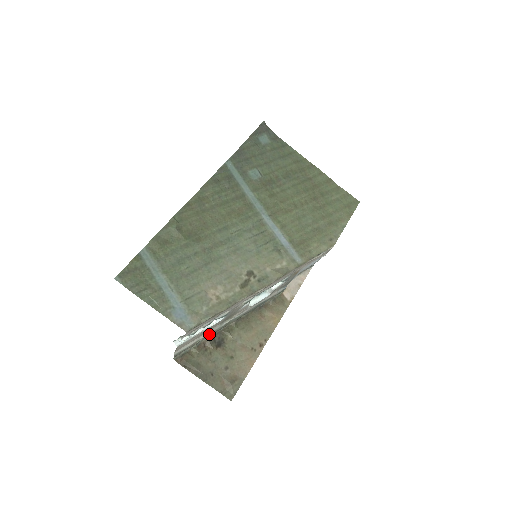
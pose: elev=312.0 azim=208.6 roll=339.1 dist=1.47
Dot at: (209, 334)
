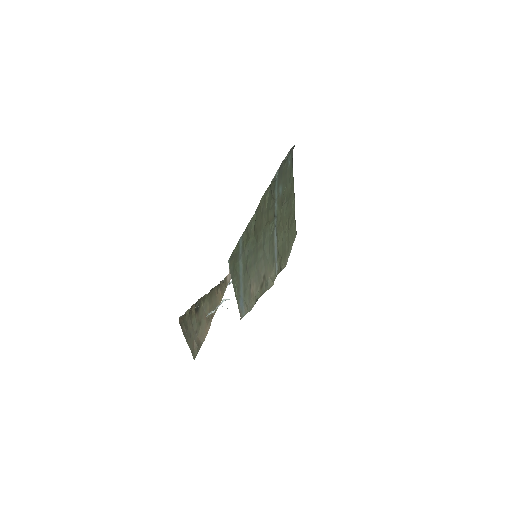
Dot at: occluded
